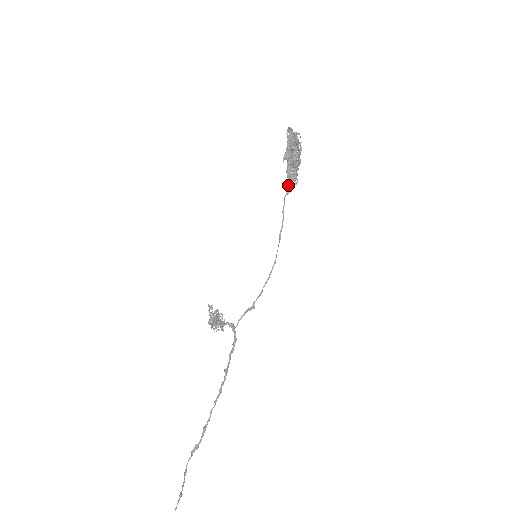
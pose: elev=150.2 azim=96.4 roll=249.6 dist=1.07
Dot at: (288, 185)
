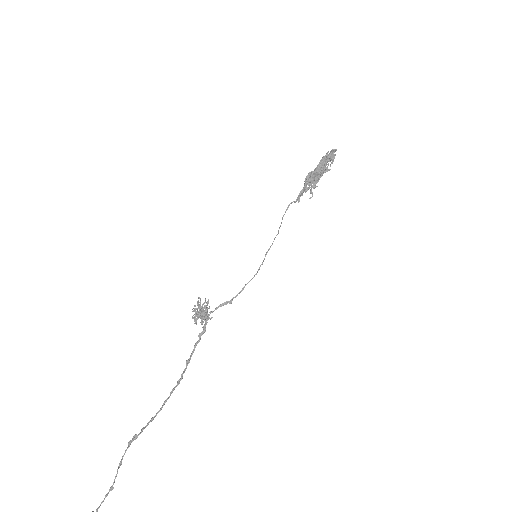
Dot at: (300, 195)
